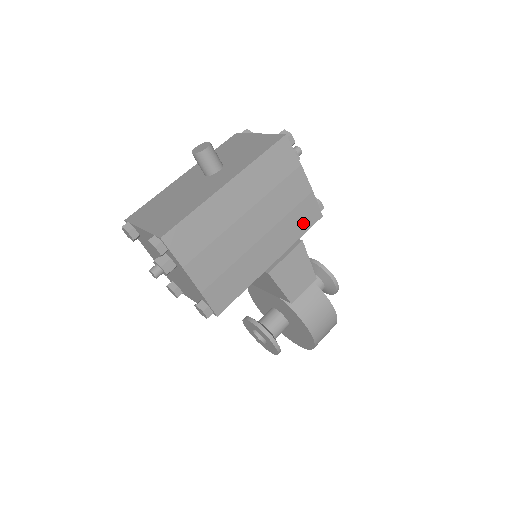
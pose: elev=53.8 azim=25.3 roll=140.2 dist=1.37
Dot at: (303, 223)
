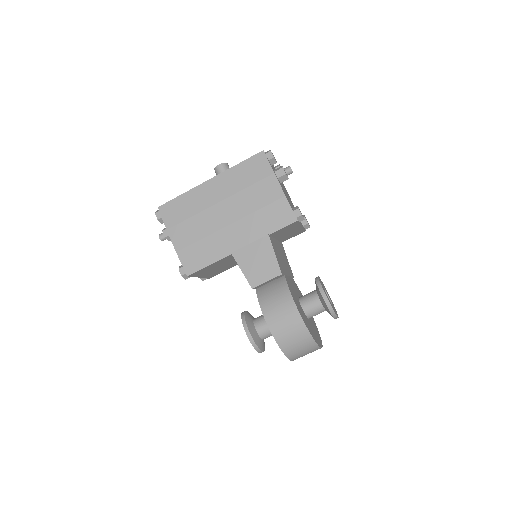
Dot at: (275, 222)
